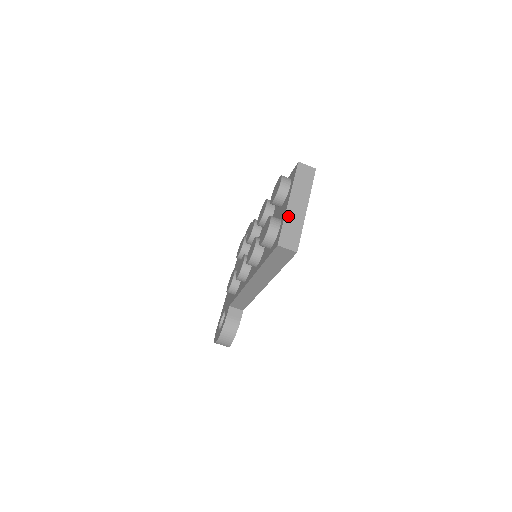
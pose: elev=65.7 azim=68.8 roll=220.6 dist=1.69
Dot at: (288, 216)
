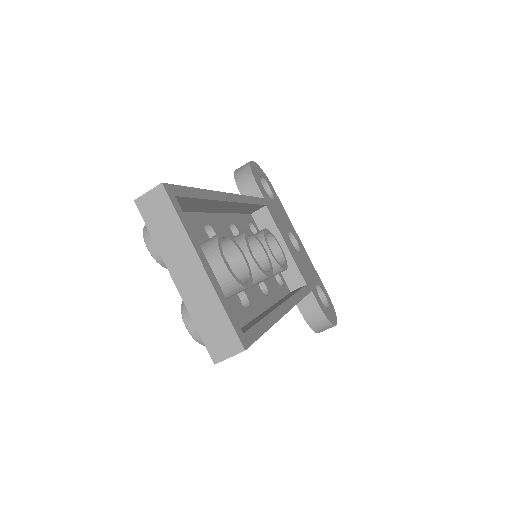
Dot at: (191, 306)
